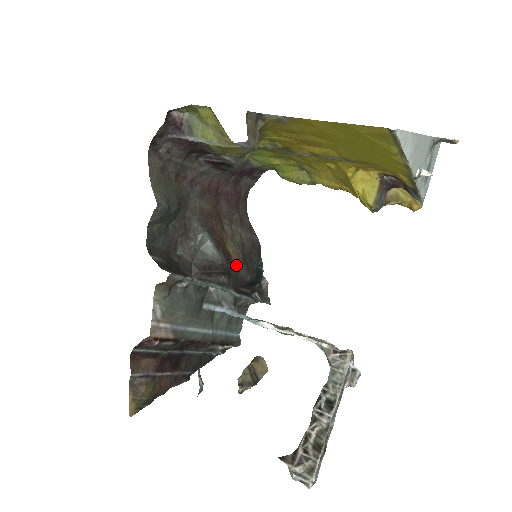
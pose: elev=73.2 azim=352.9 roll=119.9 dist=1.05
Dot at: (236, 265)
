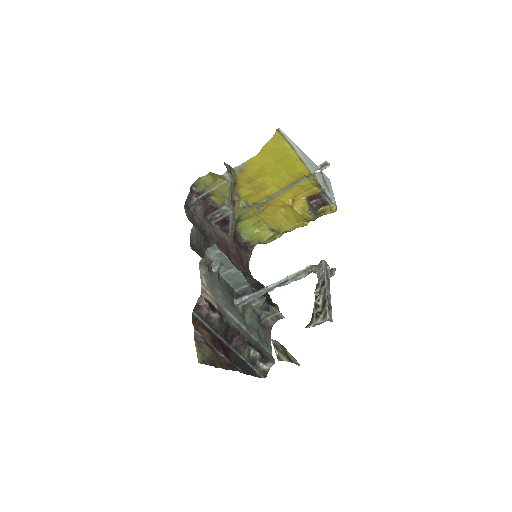
Dot at: (250, 285)
